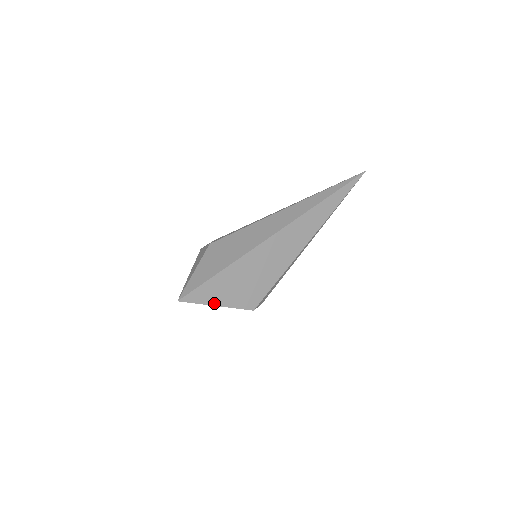
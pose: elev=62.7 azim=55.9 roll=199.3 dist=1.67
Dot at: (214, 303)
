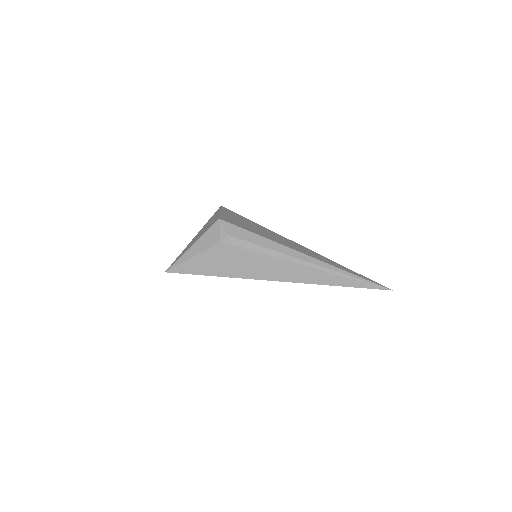
Dot at: occluded
